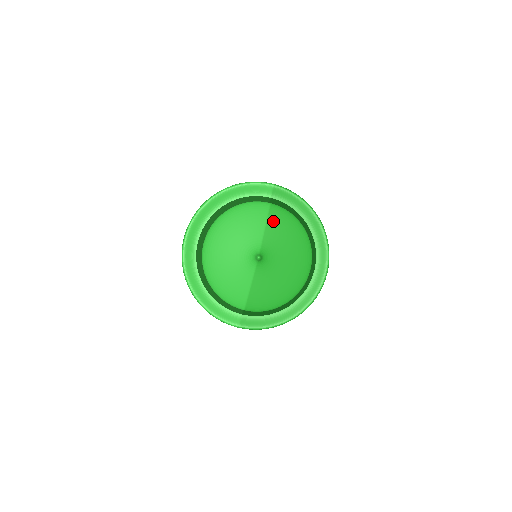
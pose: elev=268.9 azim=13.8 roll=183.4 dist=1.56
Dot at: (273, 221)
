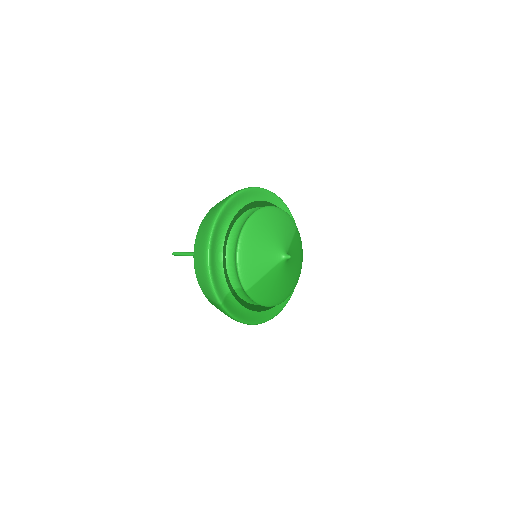
Dot at: (296, 239)
